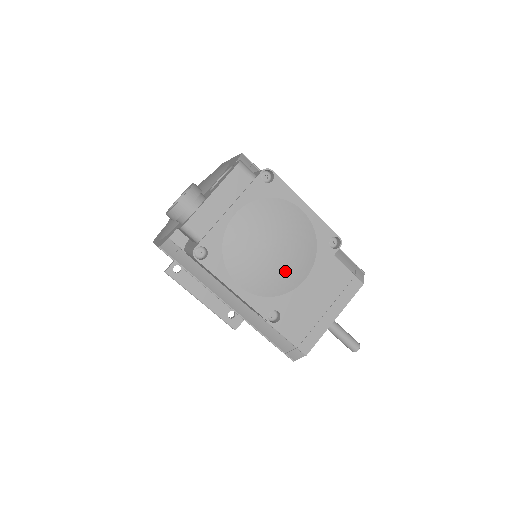
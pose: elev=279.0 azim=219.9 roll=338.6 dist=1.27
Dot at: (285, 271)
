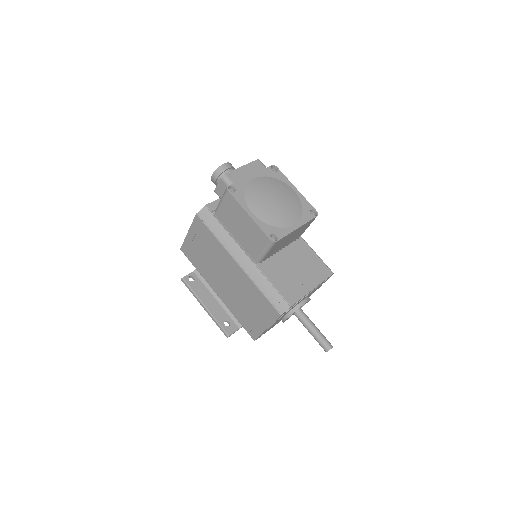
Dot at: (282, 213)
